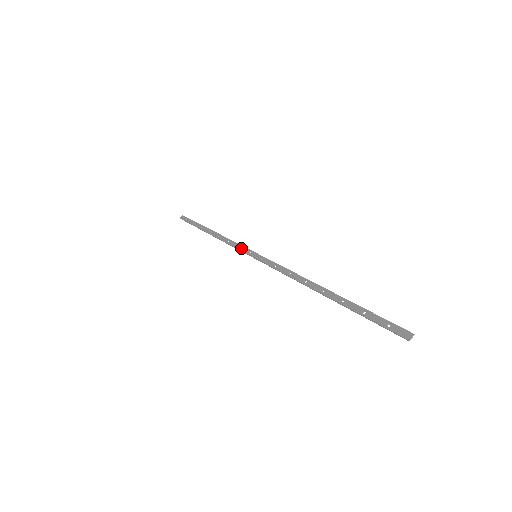
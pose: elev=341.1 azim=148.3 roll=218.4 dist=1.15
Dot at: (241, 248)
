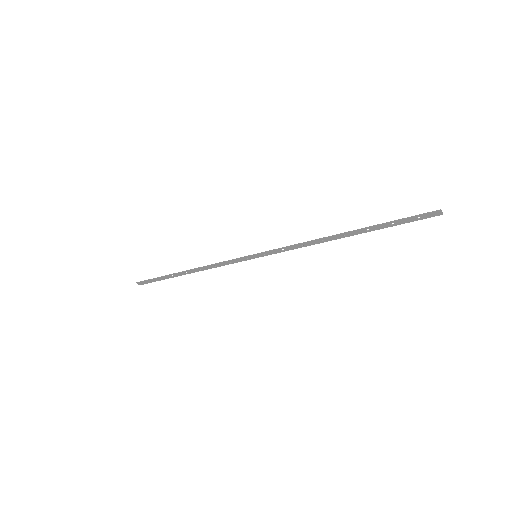
Dot at: (235, 260)
